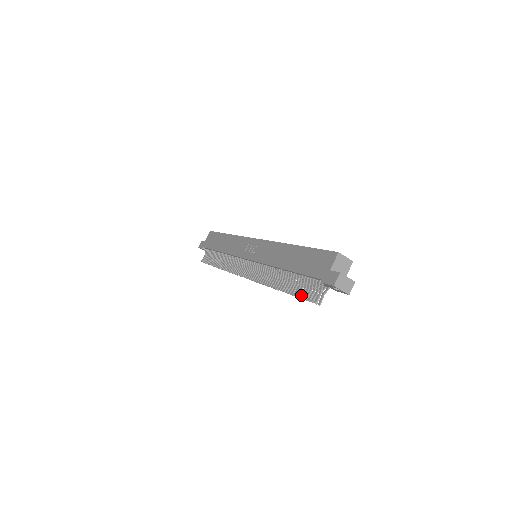
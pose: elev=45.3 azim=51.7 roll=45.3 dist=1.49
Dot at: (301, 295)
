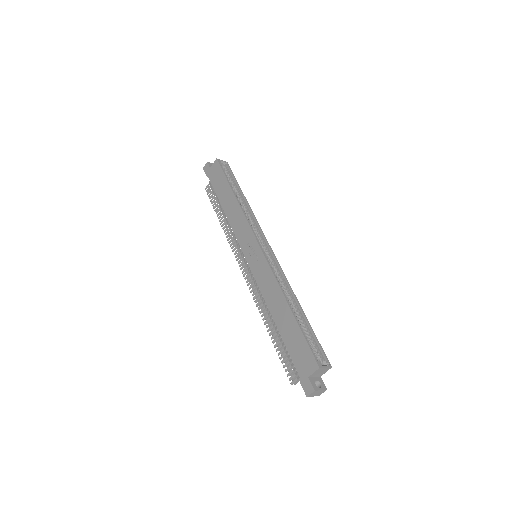
Dot at: occluded
